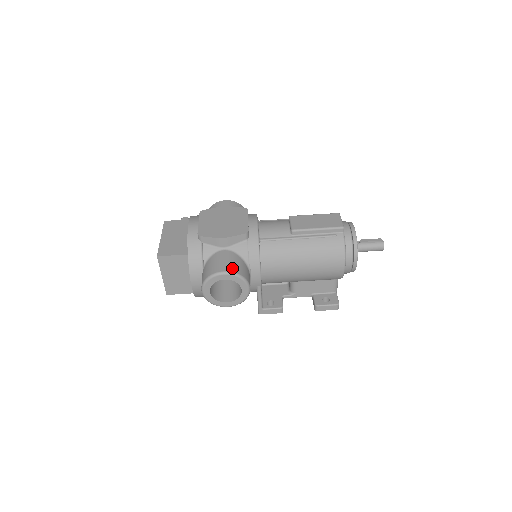
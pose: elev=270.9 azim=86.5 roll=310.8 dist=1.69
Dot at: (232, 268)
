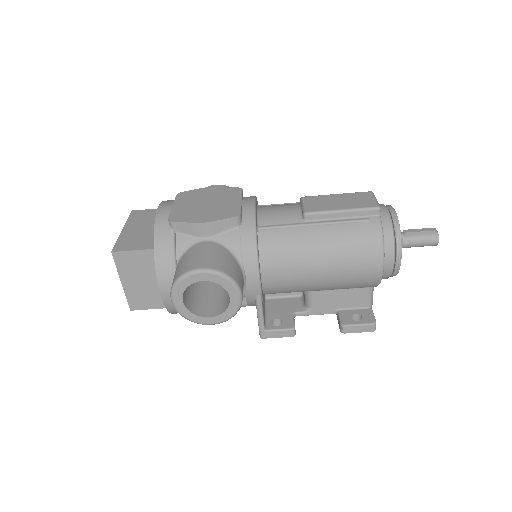
Dot at: (214, 264)
